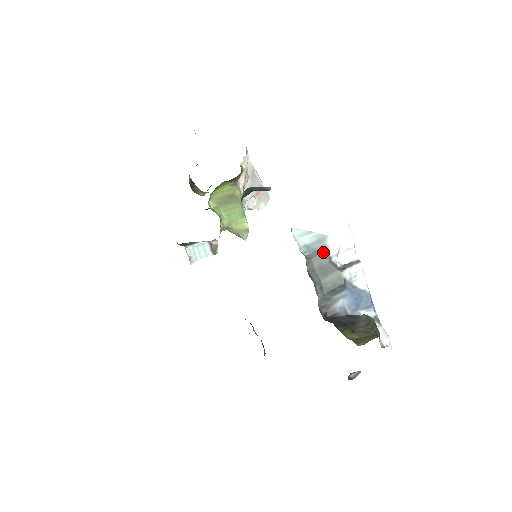
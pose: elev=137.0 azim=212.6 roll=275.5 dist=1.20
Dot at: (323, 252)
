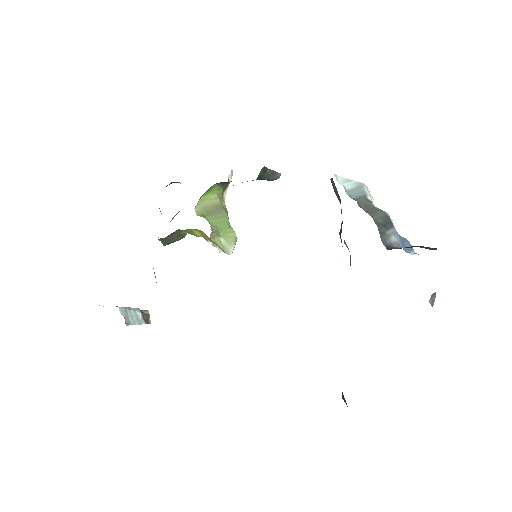
Dot at: (364, 197)
